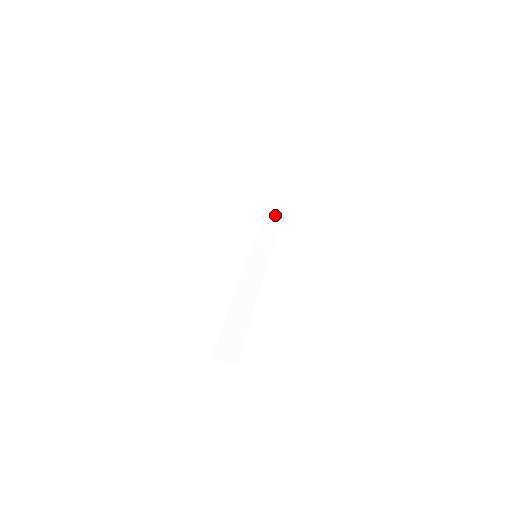
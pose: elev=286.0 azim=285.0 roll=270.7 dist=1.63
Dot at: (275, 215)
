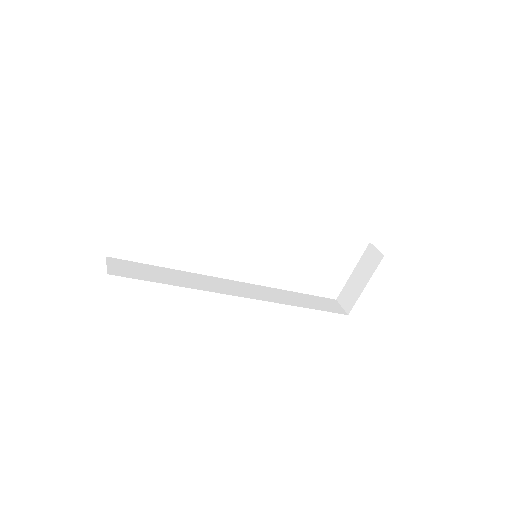
Dot at: (346, 305)
